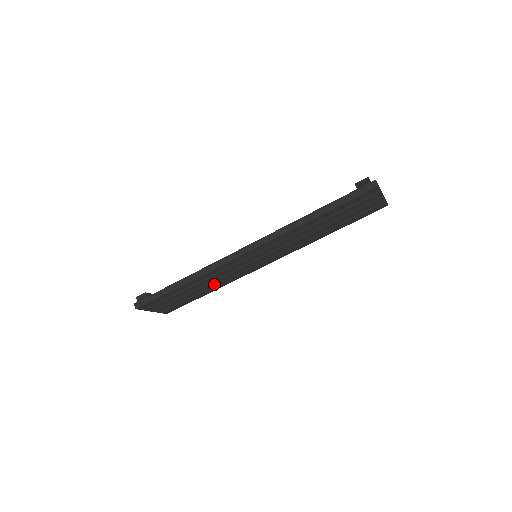
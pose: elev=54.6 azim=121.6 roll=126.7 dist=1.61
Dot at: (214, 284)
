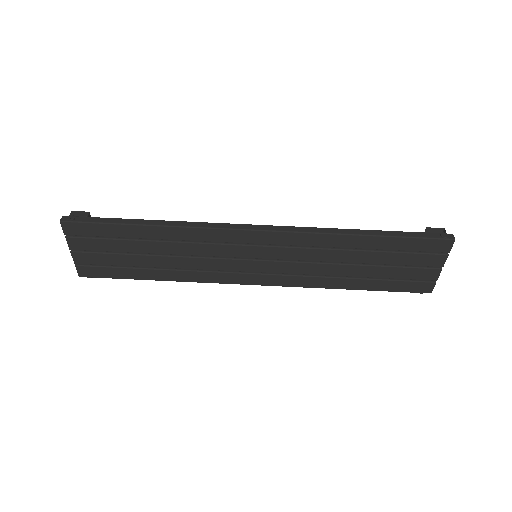
Dot at: (177, 265)
